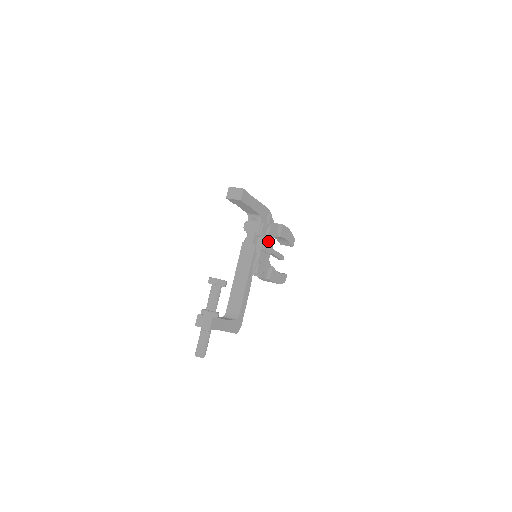
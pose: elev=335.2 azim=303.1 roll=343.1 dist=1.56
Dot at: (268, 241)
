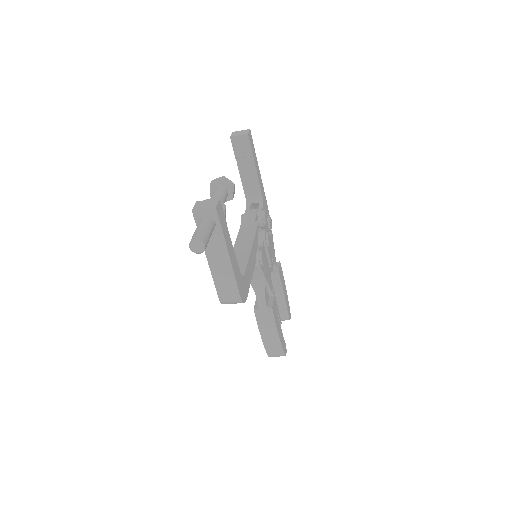
Dot at: occluded
